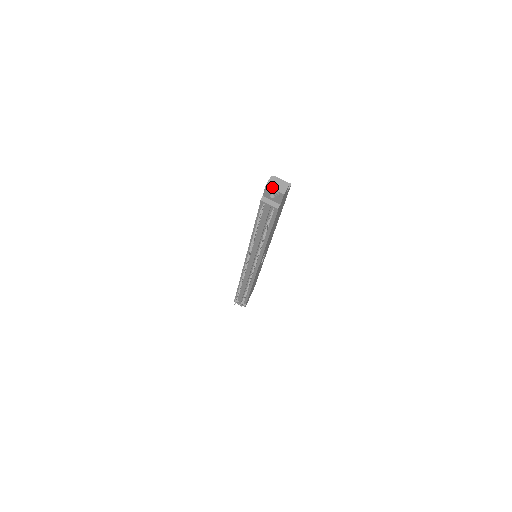
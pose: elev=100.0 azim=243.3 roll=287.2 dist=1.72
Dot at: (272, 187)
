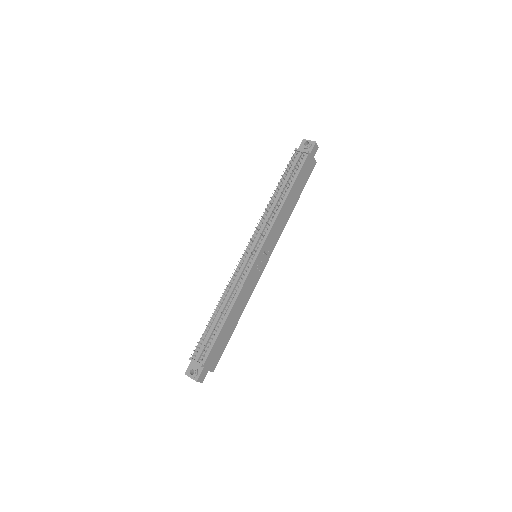
Dot at: (307, 140)
